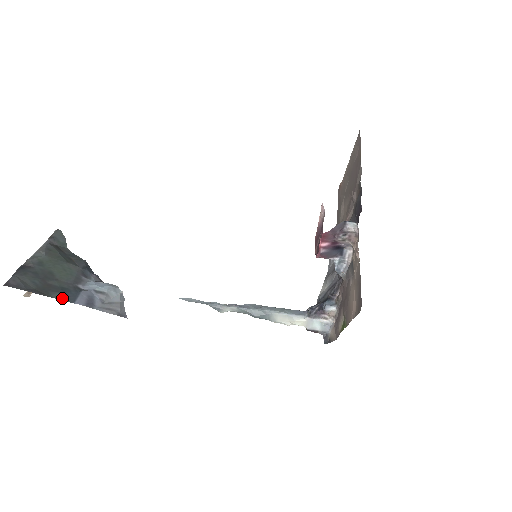
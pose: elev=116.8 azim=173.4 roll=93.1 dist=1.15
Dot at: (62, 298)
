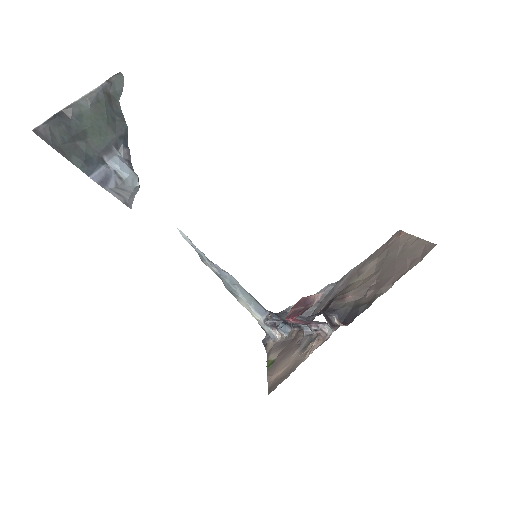
Dot at: (81, 166)
